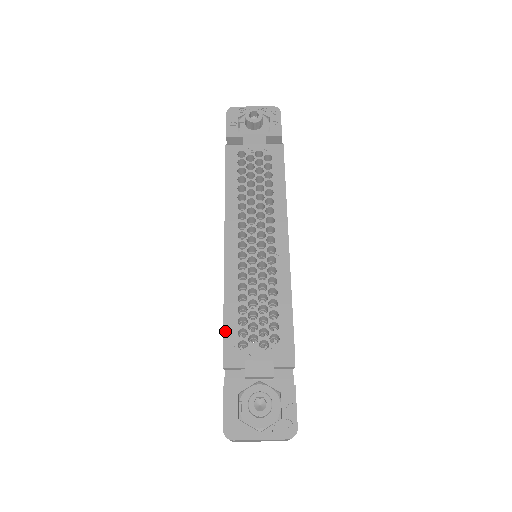
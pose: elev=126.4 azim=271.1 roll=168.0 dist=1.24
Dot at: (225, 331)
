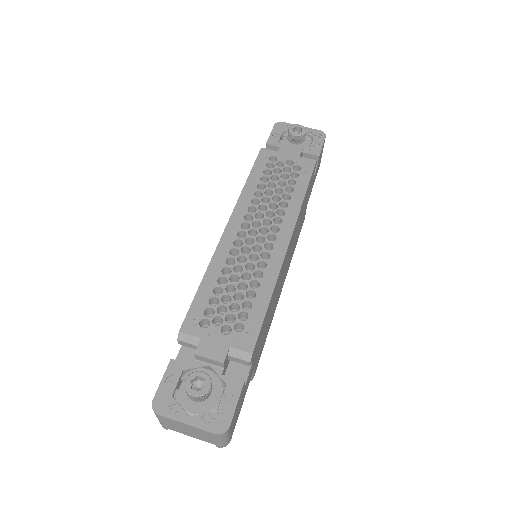
Dot at: (193, 305)
